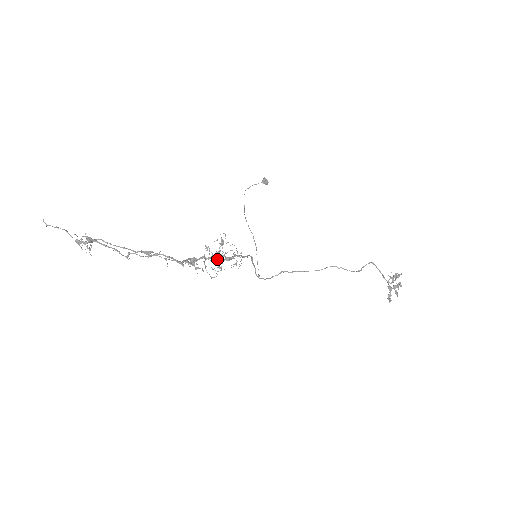
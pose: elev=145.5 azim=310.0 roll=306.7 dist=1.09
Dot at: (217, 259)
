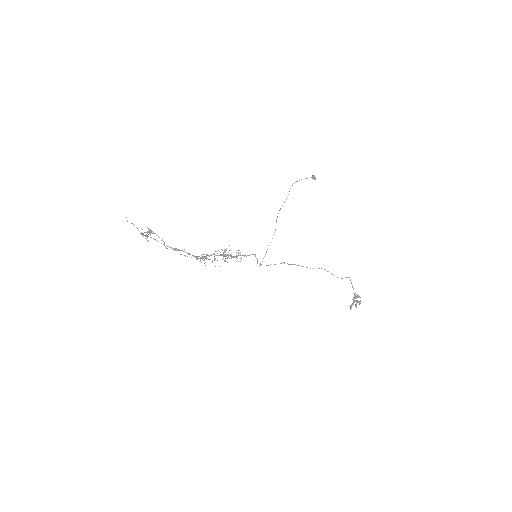
Dot at: occluded
